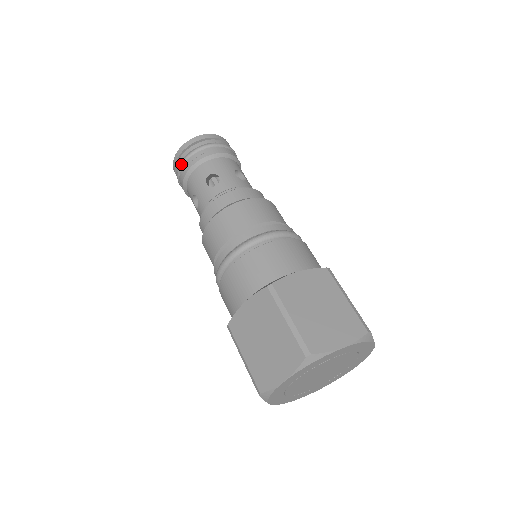
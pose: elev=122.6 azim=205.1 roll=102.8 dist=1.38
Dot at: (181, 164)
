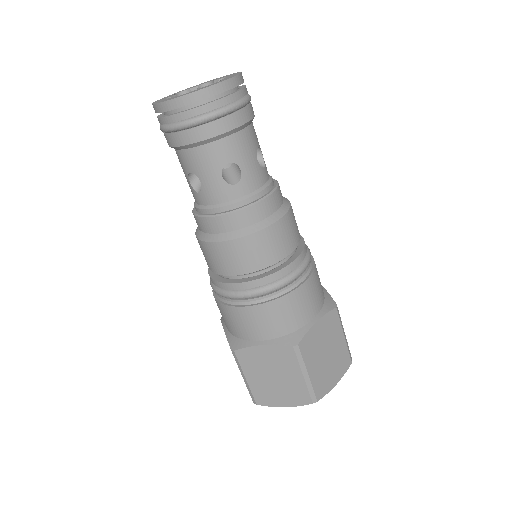
Dot at: (160, 129)
